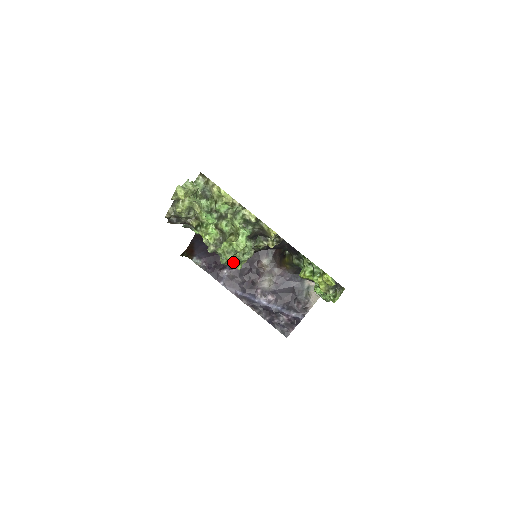
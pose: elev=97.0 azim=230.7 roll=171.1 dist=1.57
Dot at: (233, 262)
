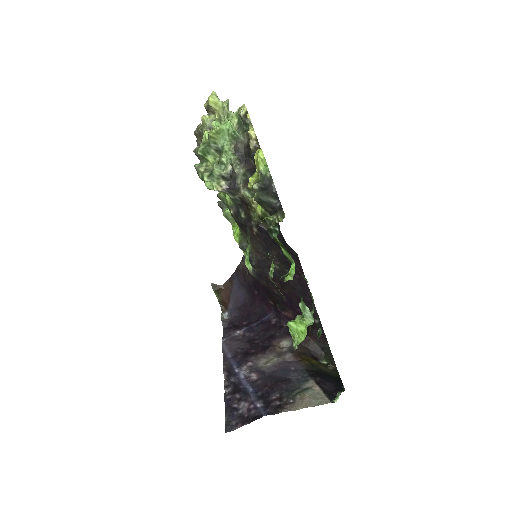
Dot at: (206, 172)
